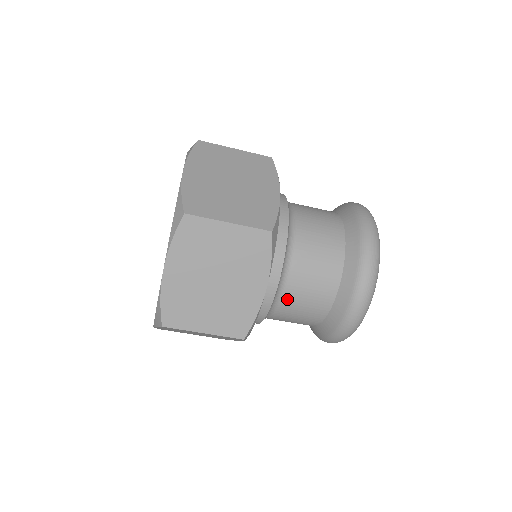
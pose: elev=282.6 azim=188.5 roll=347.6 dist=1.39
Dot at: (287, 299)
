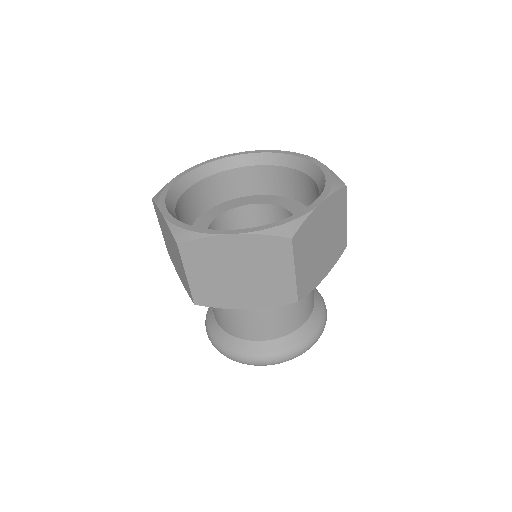
Dot at: (238, 310)
